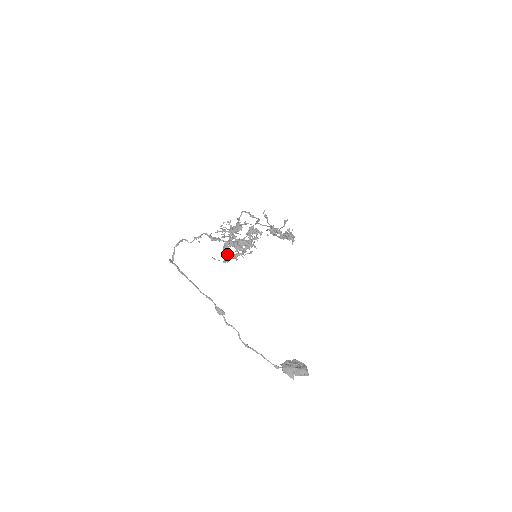
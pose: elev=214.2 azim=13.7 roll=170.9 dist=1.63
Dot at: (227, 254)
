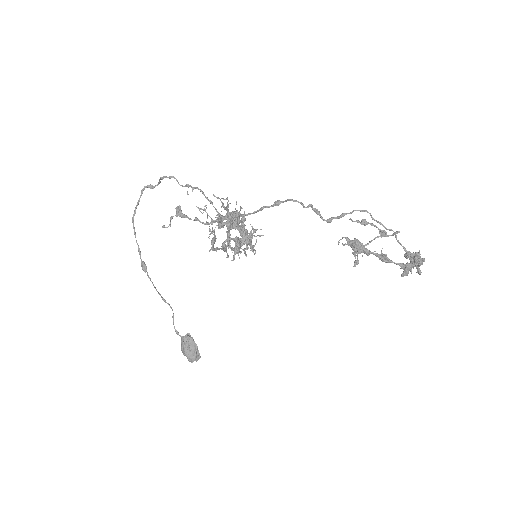
Dot at: occluded
